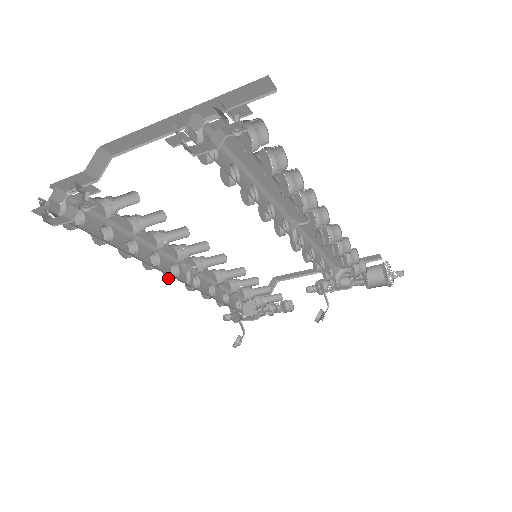
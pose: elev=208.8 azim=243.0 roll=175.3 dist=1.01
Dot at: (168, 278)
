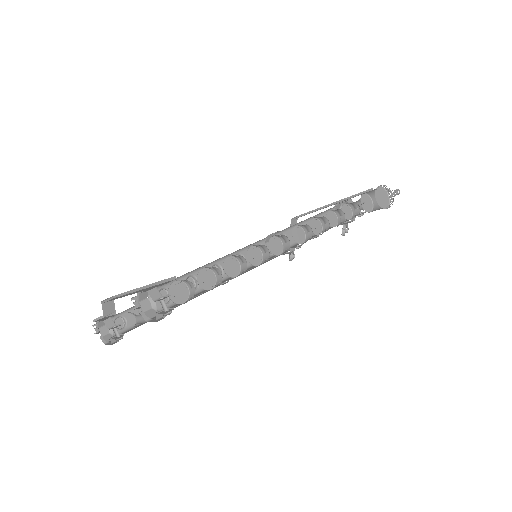
Dot at: occluded
